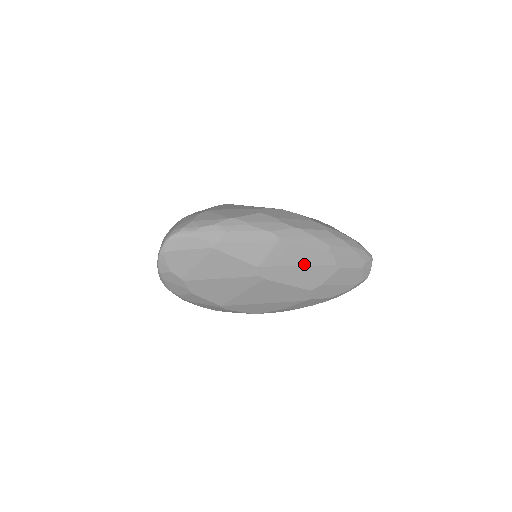
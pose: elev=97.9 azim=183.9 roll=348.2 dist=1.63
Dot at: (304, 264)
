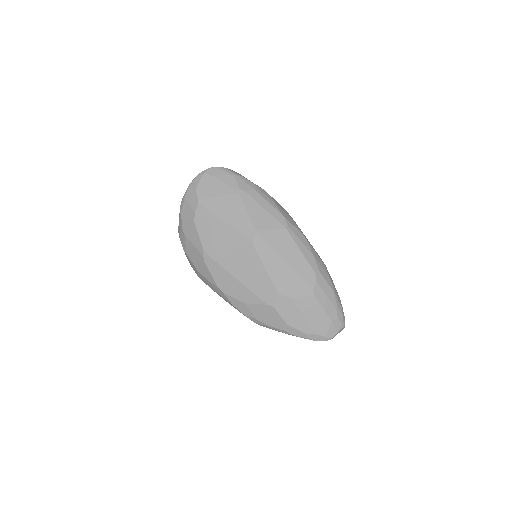
Dot at: (290, 264)
